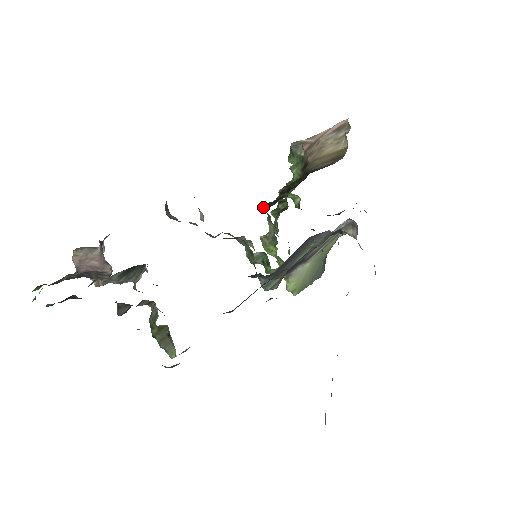
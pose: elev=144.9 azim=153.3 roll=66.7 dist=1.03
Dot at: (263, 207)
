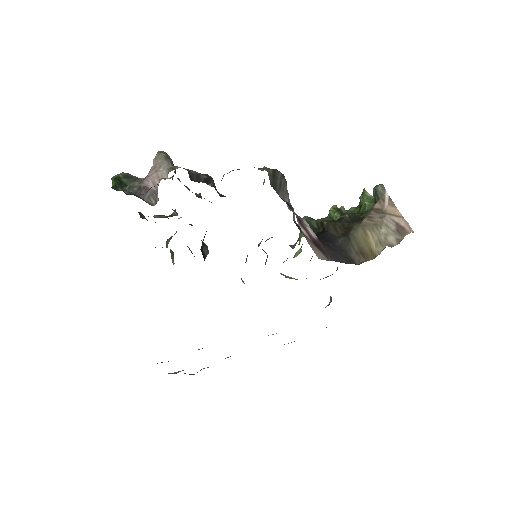
Dot at: occluded
